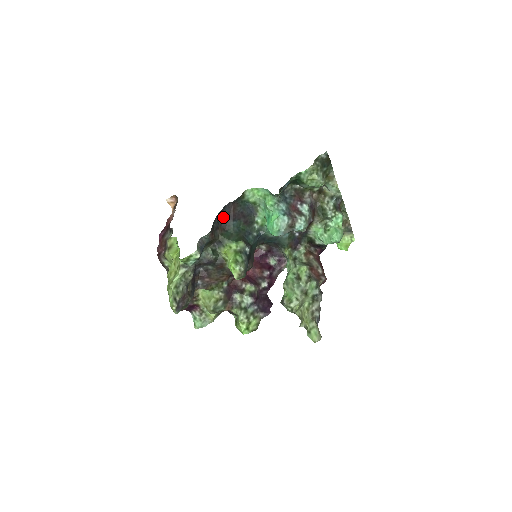
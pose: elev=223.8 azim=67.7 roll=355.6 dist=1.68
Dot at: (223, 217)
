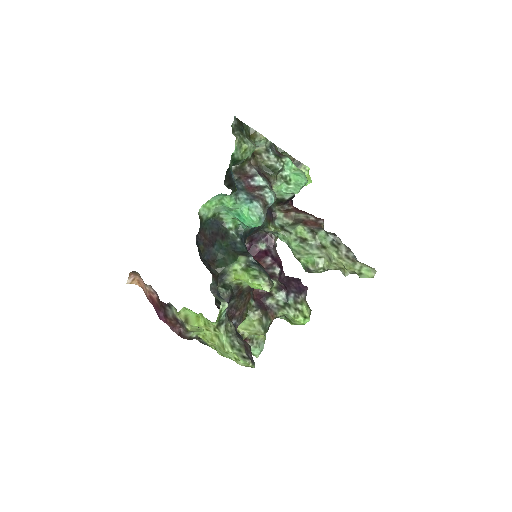
Dot at: (203, 252)
